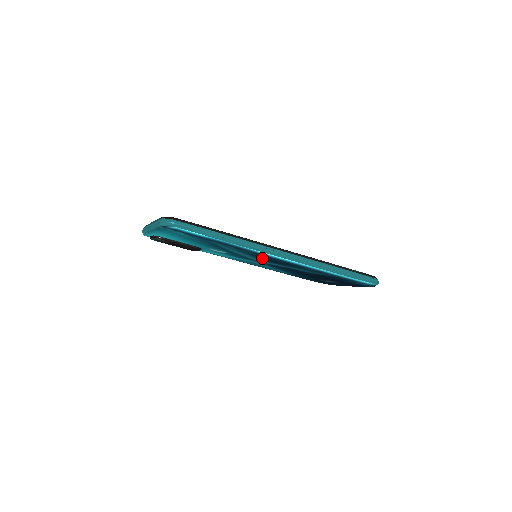
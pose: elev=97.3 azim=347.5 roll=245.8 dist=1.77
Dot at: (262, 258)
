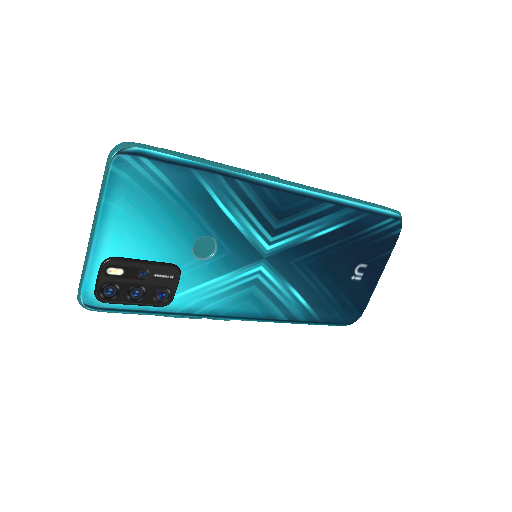
Dot at: (266, 211)
